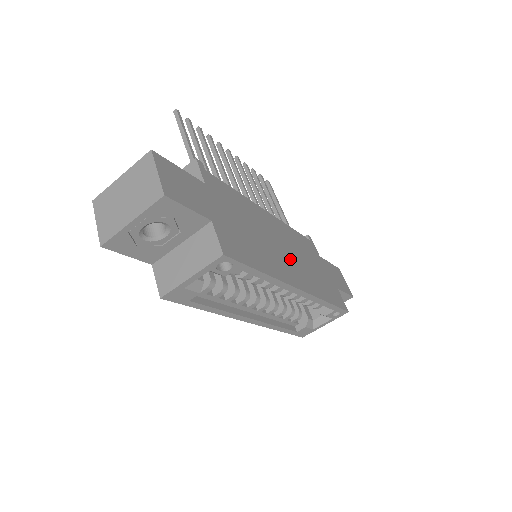
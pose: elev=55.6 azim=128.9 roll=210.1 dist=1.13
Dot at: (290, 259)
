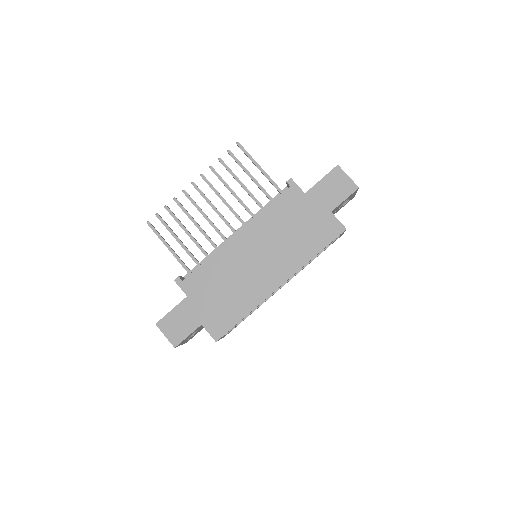
Dot at: (267, 262)
